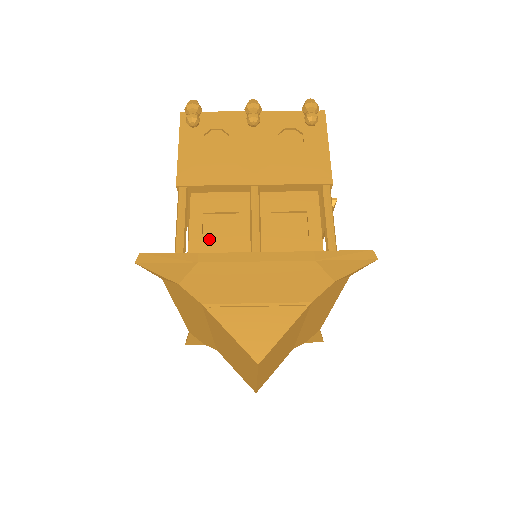
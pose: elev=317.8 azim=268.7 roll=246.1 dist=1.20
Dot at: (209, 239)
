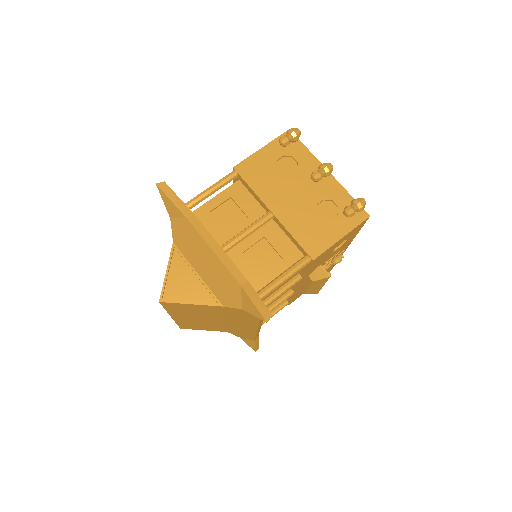
Dot at: (216, 214)
